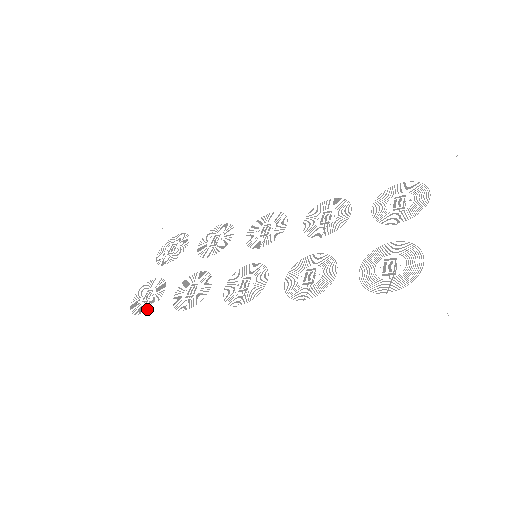
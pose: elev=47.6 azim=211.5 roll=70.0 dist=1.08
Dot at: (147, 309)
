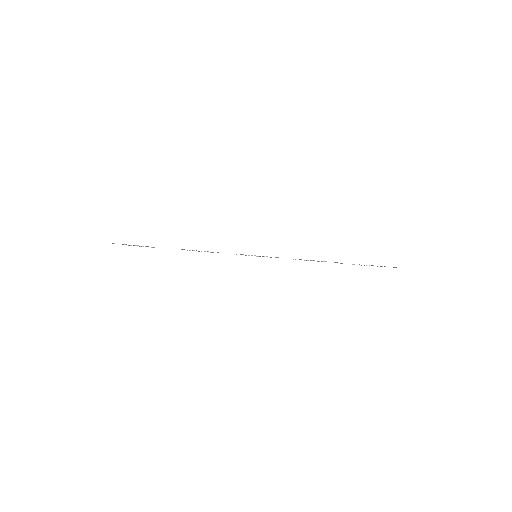
Dot at: occluded
